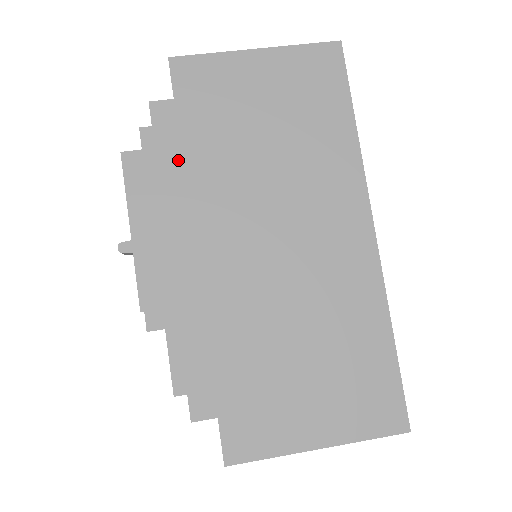
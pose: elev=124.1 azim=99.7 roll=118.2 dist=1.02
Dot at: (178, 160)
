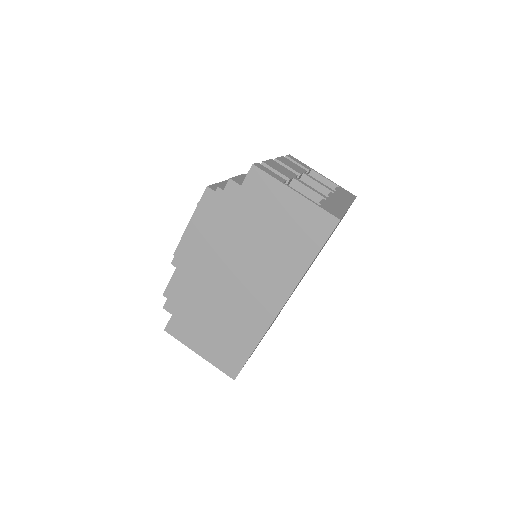
Dot at: (224, 213)
